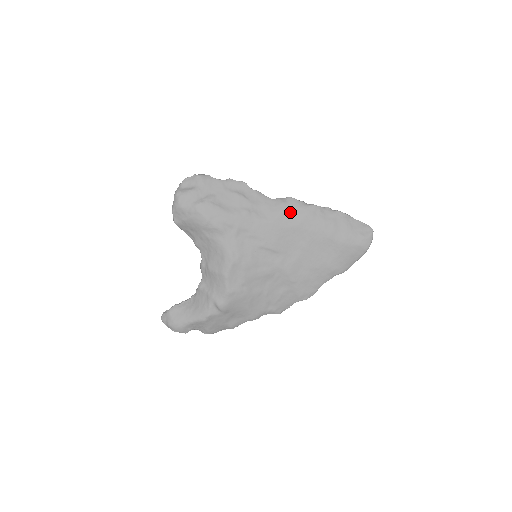
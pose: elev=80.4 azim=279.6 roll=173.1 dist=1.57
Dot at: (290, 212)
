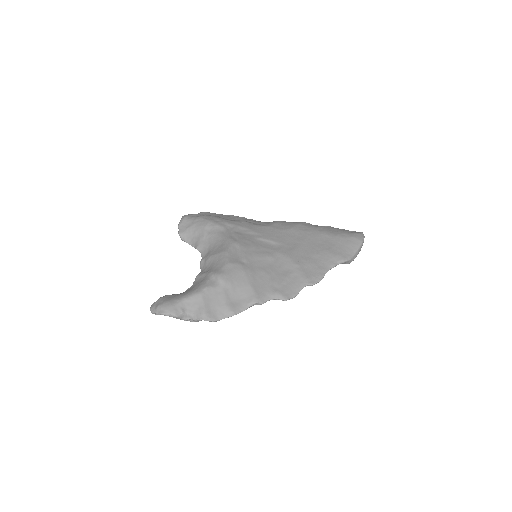
Dot at: (283, 224)
